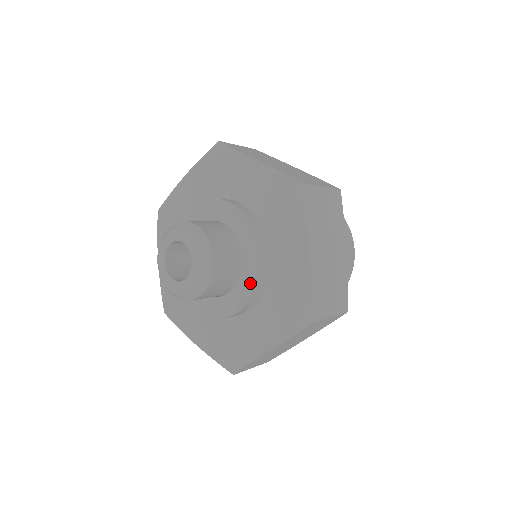
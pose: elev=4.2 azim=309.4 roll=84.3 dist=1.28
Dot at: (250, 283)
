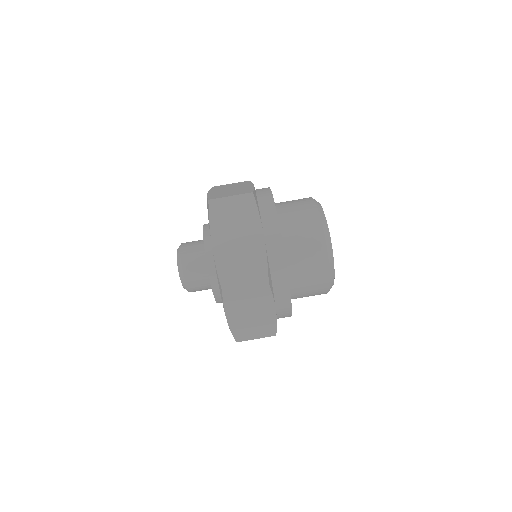
Dot at: occluded
